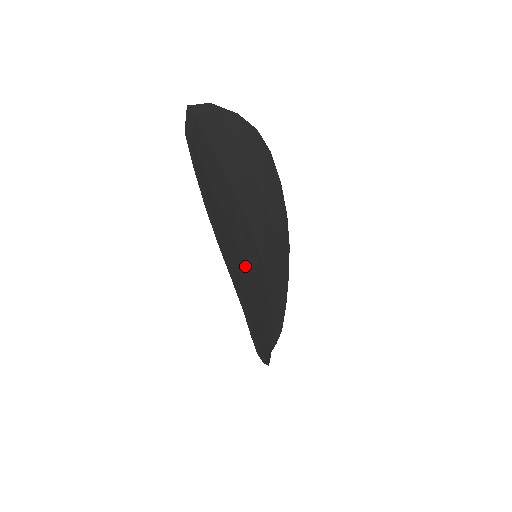
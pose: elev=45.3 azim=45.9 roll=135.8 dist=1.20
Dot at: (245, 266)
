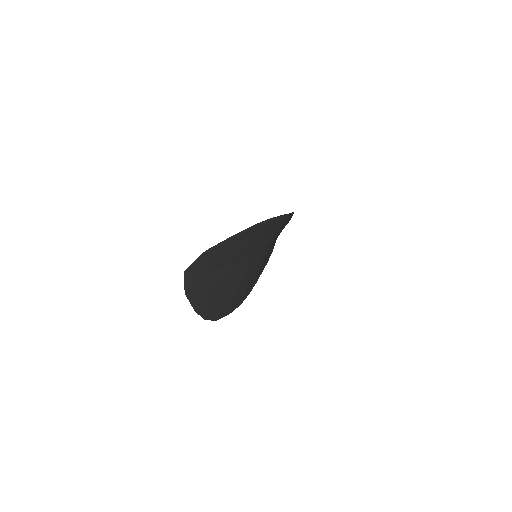
Dot at: (243, 286)
